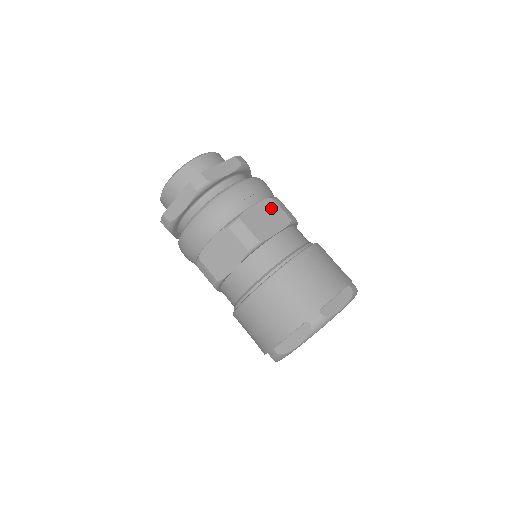
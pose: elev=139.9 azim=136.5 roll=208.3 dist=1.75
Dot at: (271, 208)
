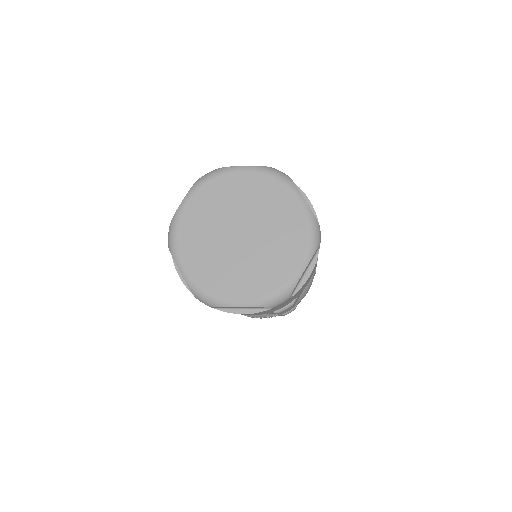
Dot at: occluded
